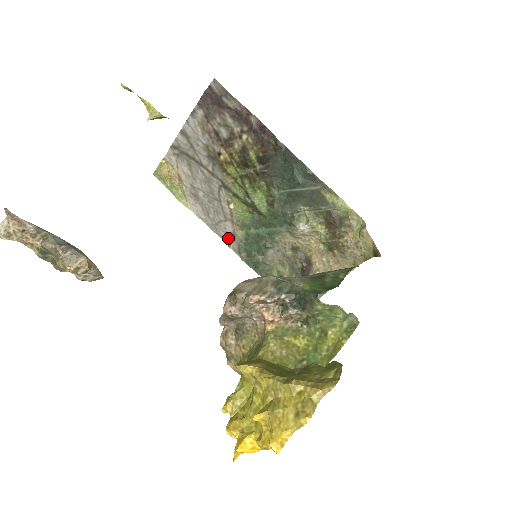
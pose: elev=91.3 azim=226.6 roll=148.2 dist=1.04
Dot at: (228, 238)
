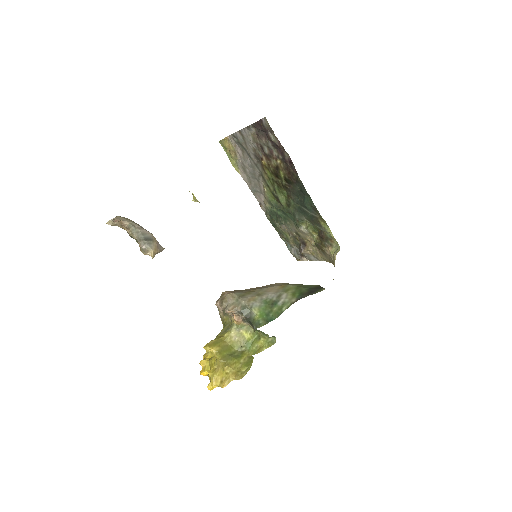
Dot at: (261, 202)
